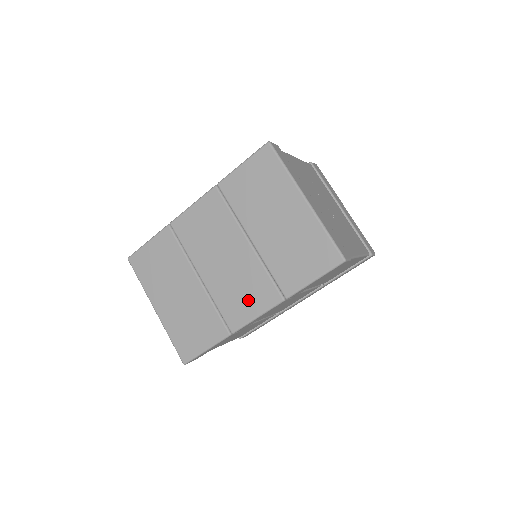
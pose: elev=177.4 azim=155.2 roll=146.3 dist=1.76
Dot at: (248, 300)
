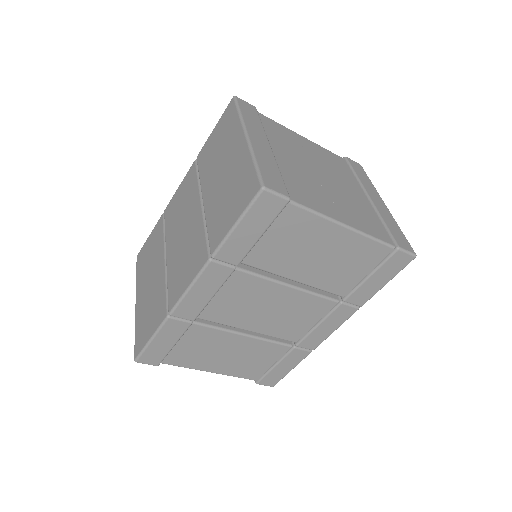
Dot at: (186, 269)
